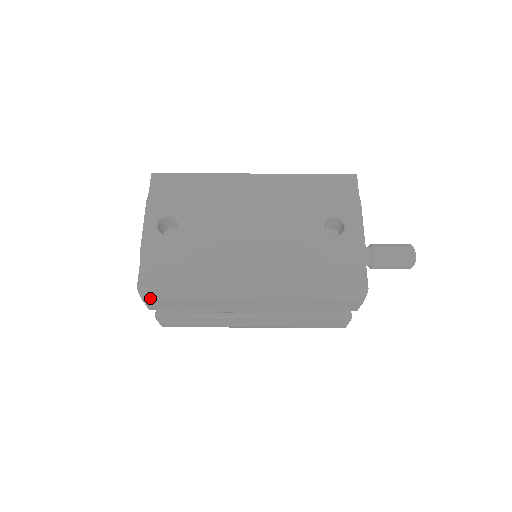
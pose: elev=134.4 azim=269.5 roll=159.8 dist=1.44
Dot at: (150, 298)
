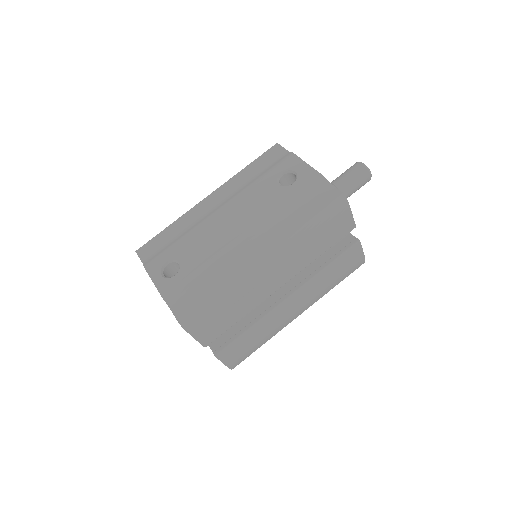
Dot at: (196, 329)
